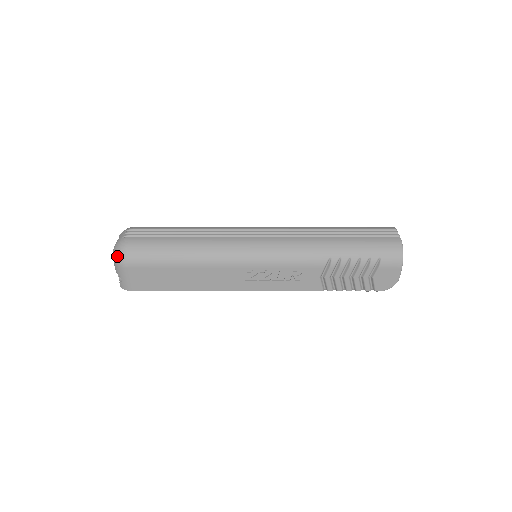
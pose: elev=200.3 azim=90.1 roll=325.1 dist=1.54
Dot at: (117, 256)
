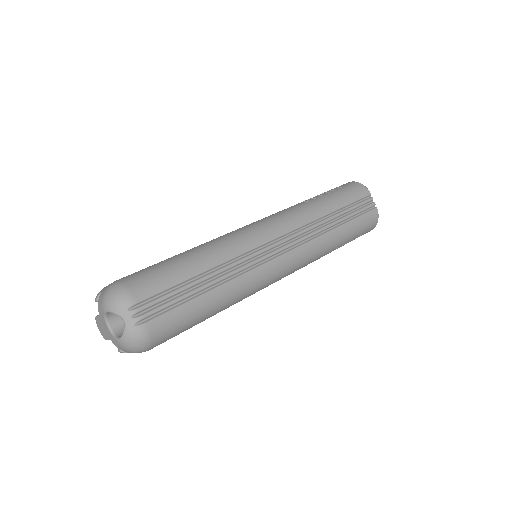
Dot at: (137, 349)
